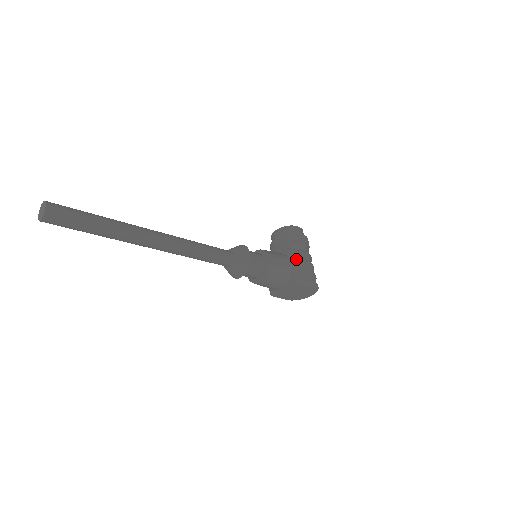
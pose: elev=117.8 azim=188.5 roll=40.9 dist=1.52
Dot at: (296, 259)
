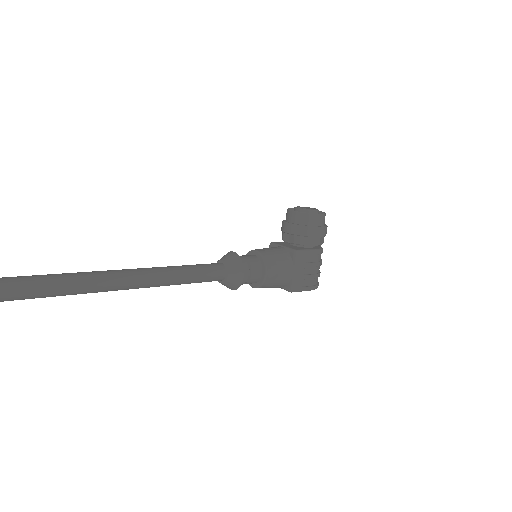
Dot at: (301, 264)
